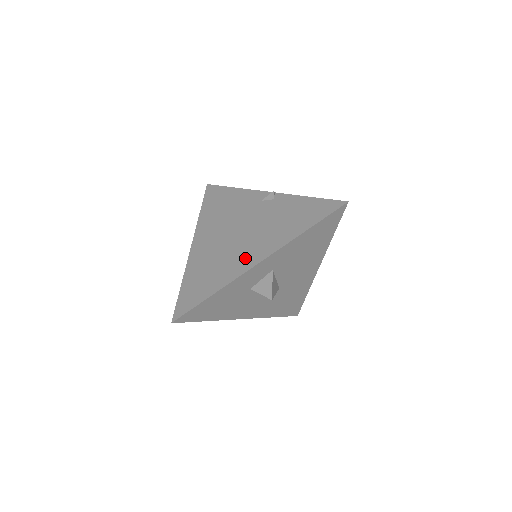
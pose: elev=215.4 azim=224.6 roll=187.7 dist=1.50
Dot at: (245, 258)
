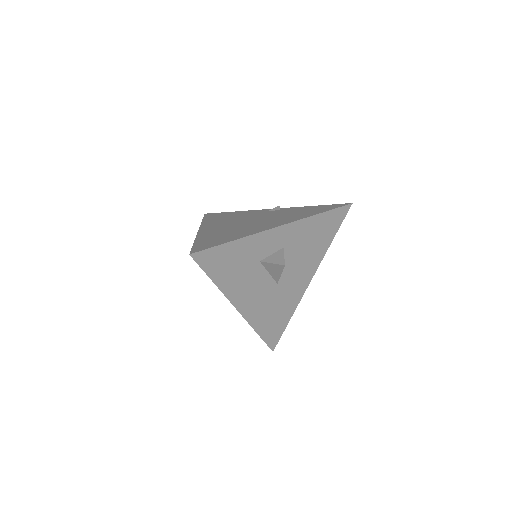
Dot at: (263, 226)
